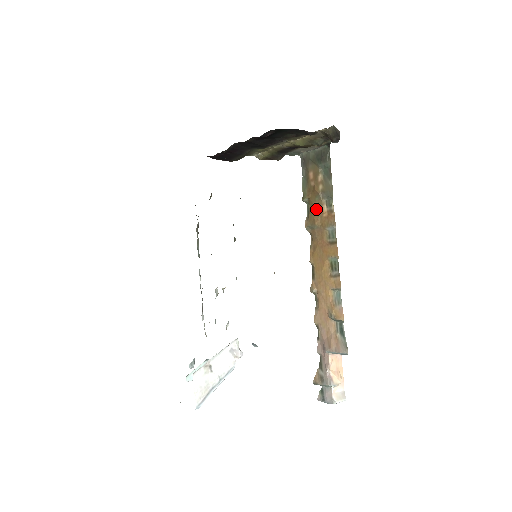
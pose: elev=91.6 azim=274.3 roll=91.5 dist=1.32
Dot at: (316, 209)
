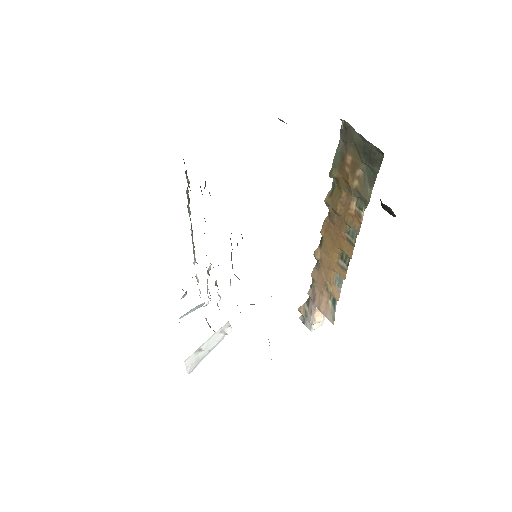
Dot at: (343, 198)
